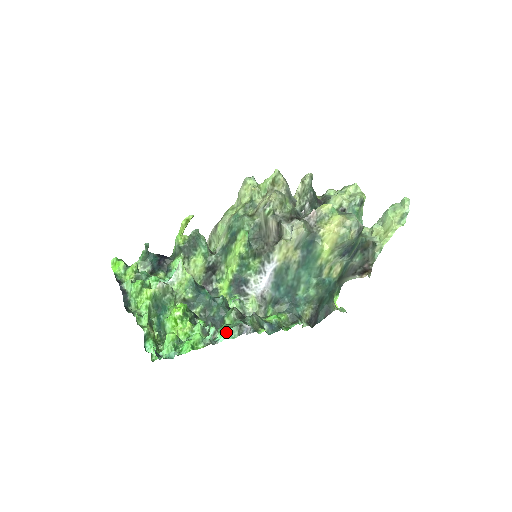
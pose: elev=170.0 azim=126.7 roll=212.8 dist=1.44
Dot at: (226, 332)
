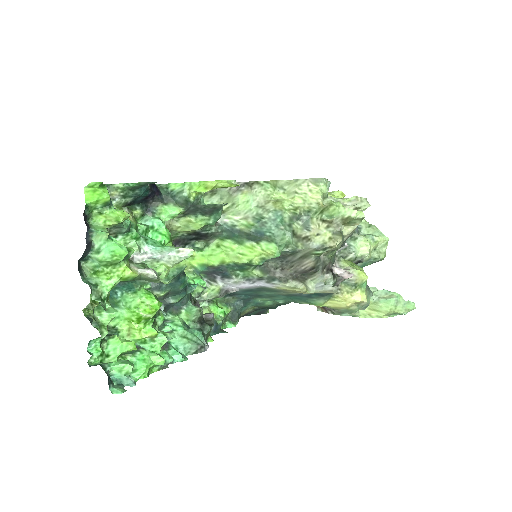
Dot at: (181, 341)
